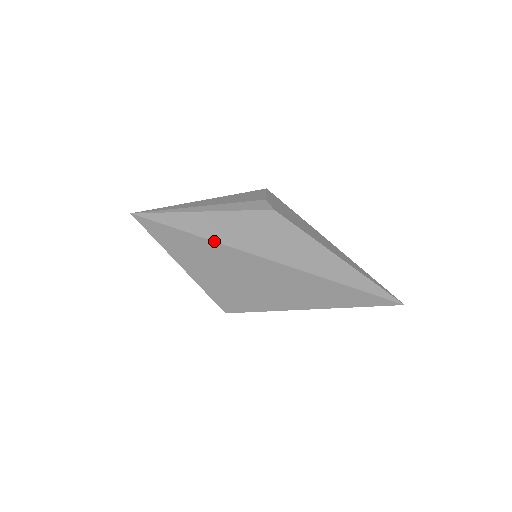
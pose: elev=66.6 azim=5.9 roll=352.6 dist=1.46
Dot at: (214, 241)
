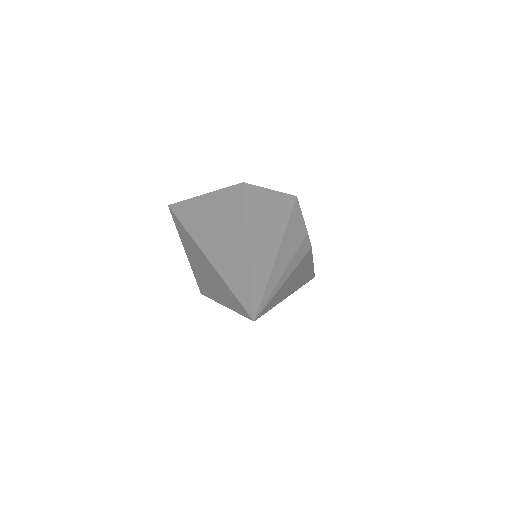
Dot at: occluded
